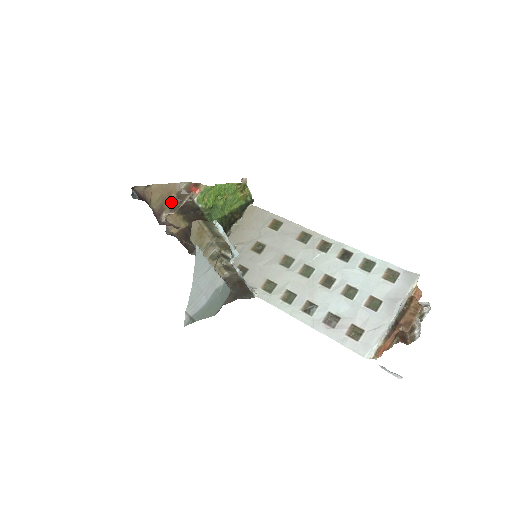
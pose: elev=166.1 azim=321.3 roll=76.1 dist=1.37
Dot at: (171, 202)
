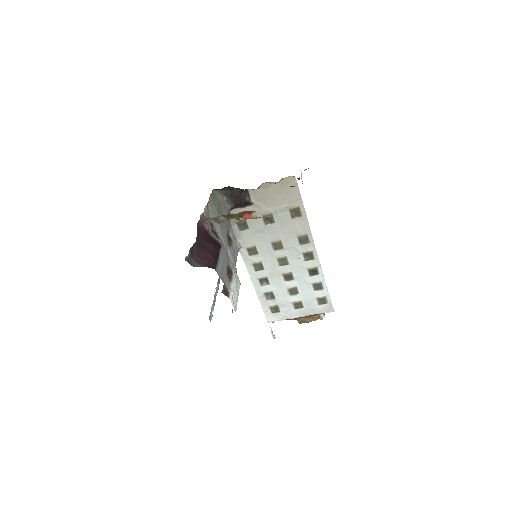
Dot at: (219, 216)
